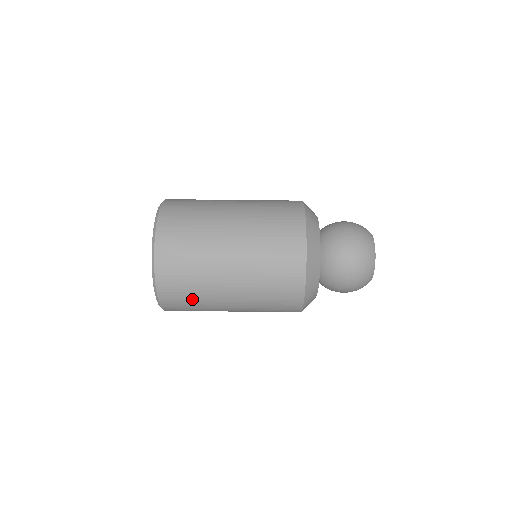
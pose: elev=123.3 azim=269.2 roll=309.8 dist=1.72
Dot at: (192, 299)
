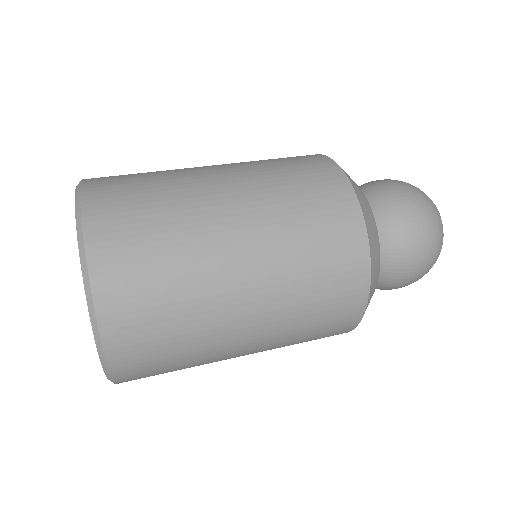
Dot at: (176, 366)
